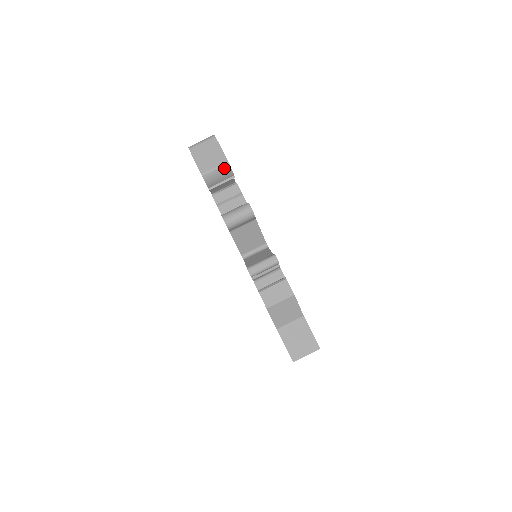
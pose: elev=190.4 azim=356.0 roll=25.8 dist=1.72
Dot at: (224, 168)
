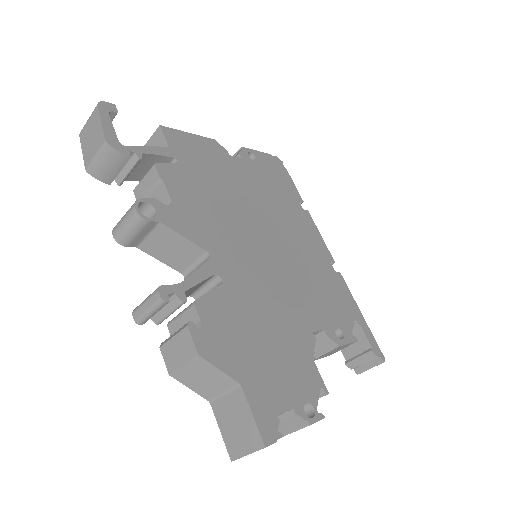
Dot at: (106, 152)
